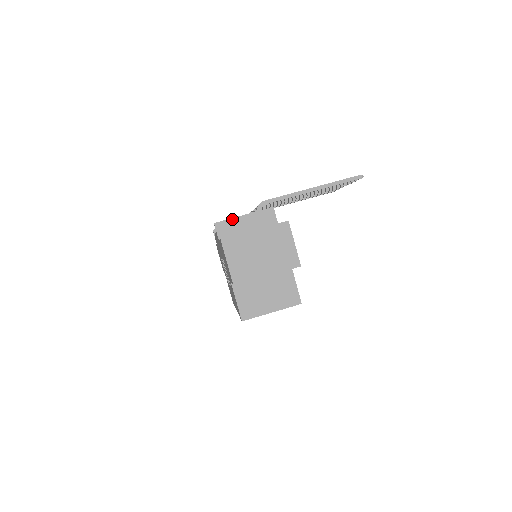
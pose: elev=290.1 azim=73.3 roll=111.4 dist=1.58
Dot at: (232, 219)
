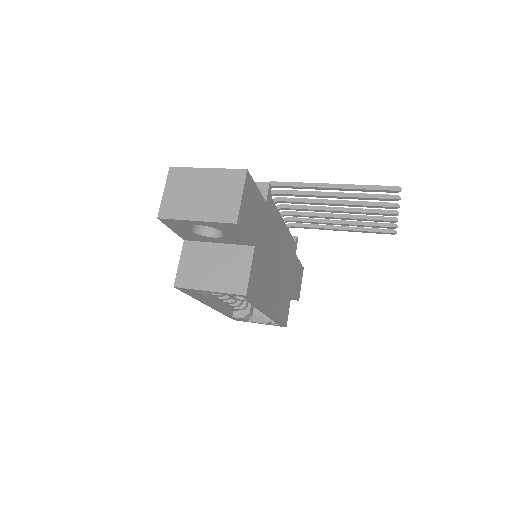
Dot at: occluded
